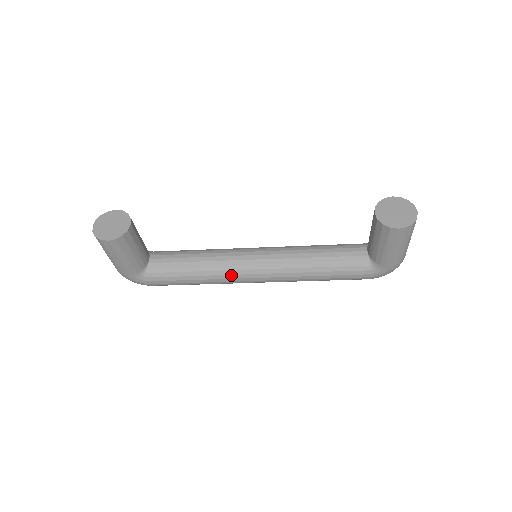
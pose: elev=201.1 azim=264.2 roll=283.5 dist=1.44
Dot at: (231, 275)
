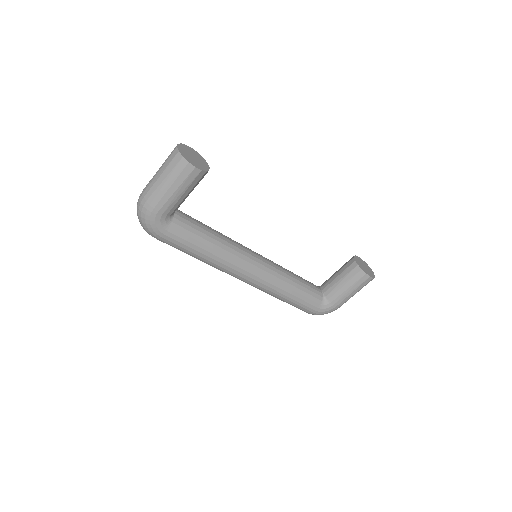
Dot at: (236, 261)
